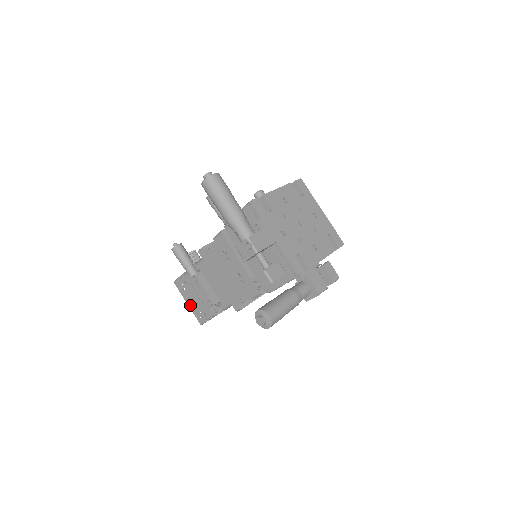
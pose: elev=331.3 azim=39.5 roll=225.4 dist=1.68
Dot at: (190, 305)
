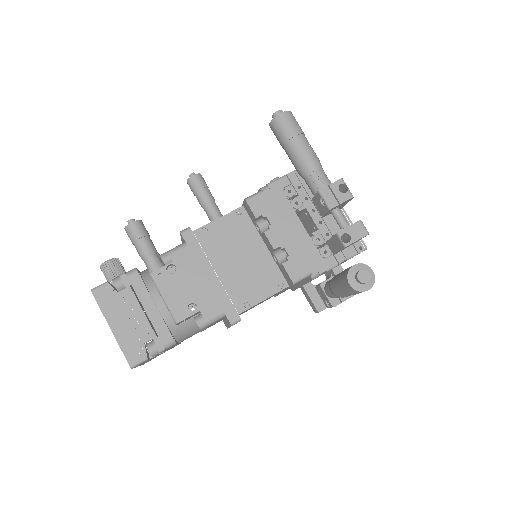
Dot at: (118, 330)
